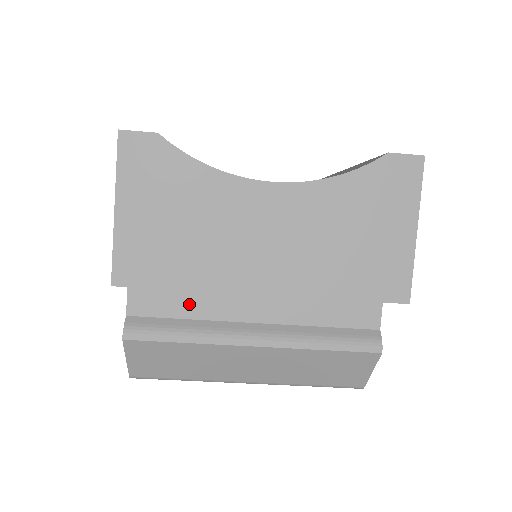
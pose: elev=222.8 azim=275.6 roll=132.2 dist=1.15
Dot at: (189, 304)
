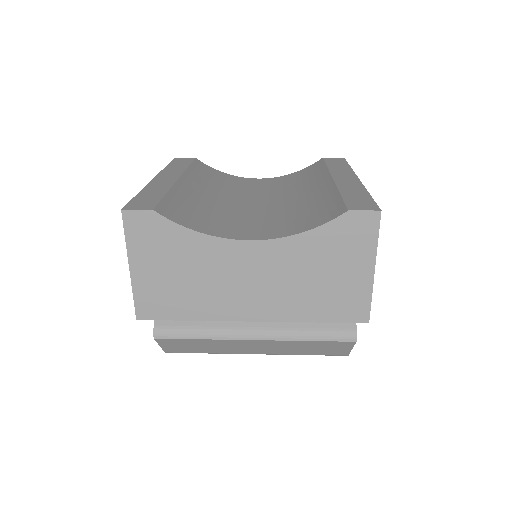
Dot at: occluded
